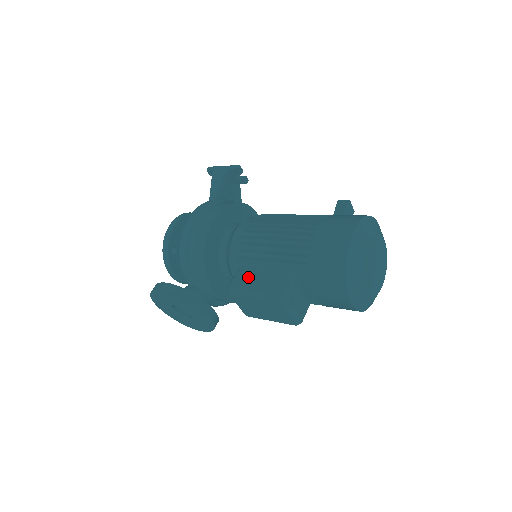
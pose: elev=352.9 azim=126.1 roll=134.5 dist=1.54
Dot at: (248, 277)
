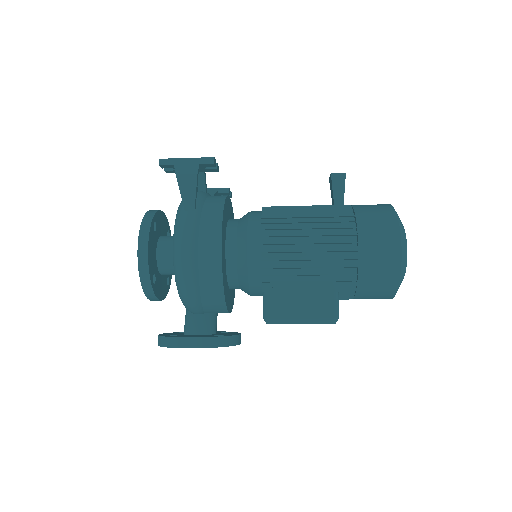
Dot at: (284, 302)
